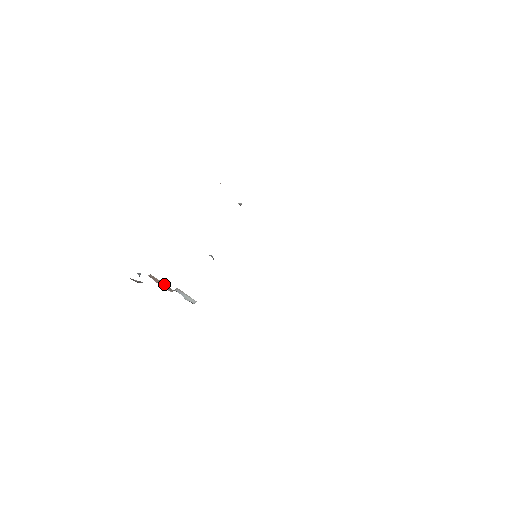
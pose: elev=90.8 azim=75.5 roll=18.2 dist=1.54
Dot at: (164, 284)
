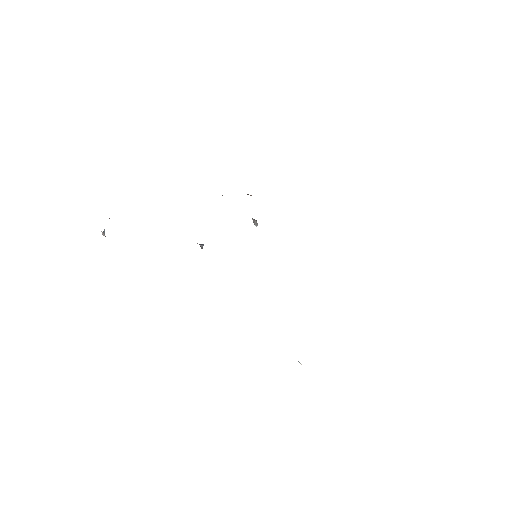
Dot at: occluded
